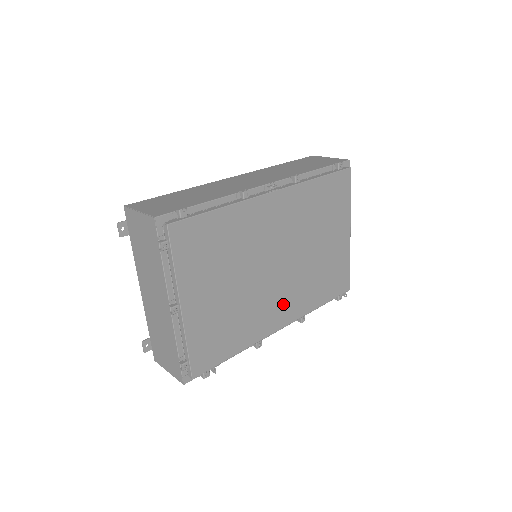
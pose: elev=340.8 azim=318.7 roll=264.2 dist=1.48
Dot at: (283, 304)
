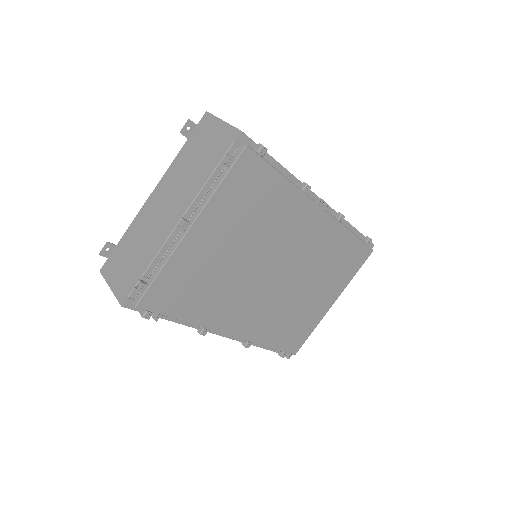
Dot at: (249, 314)
